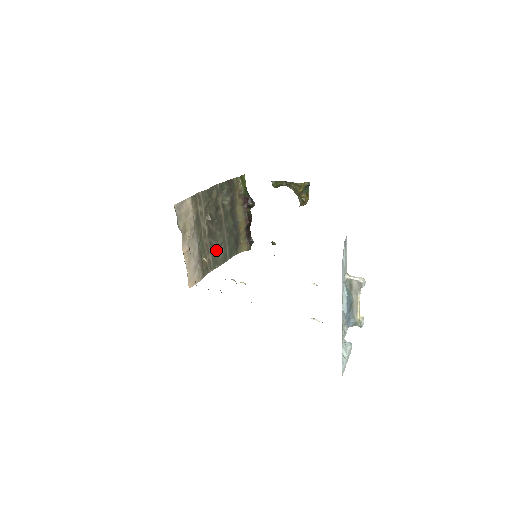
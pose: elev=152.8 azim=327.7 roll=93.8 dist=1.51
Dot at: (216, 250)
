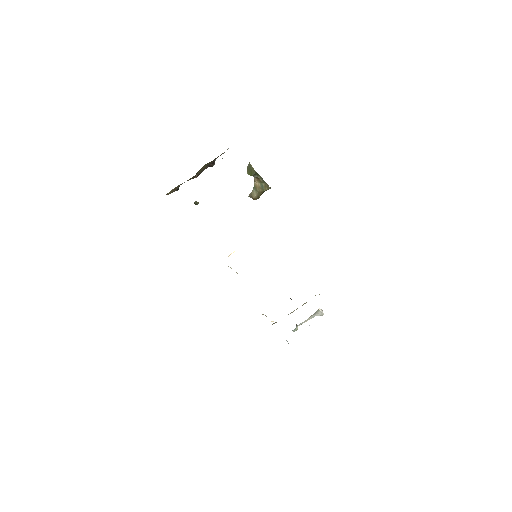
Dot at: occluded
